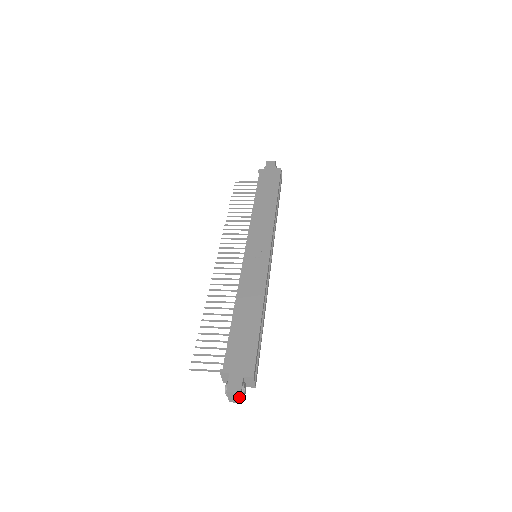
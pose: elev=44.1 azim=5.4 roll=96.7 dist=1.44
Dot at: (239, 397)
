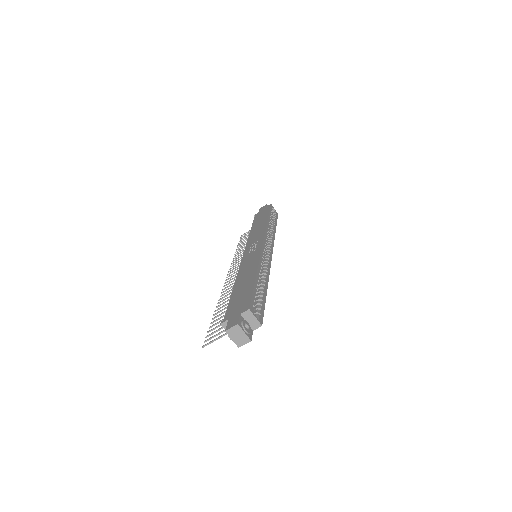
Dot at: (241, 333)
